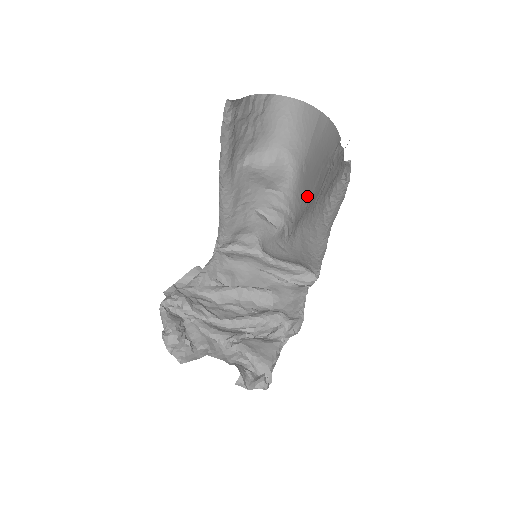
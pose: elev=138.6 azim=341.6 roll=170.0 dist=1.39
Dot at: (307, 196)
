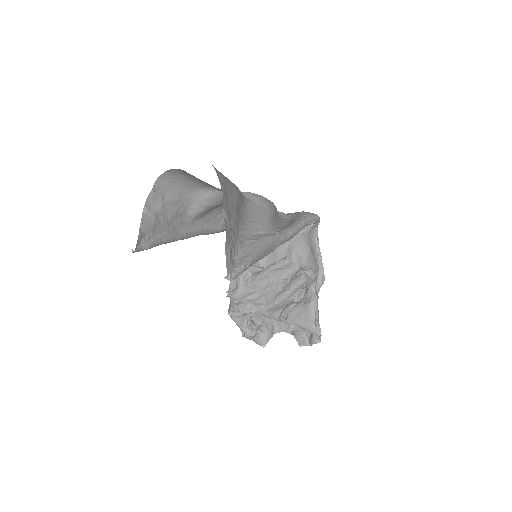
Dot at: occluded
